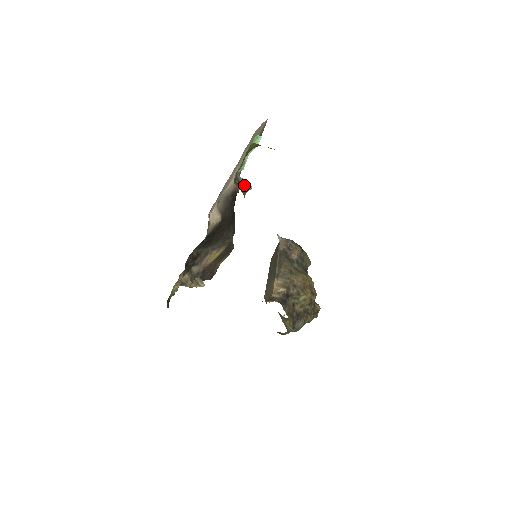
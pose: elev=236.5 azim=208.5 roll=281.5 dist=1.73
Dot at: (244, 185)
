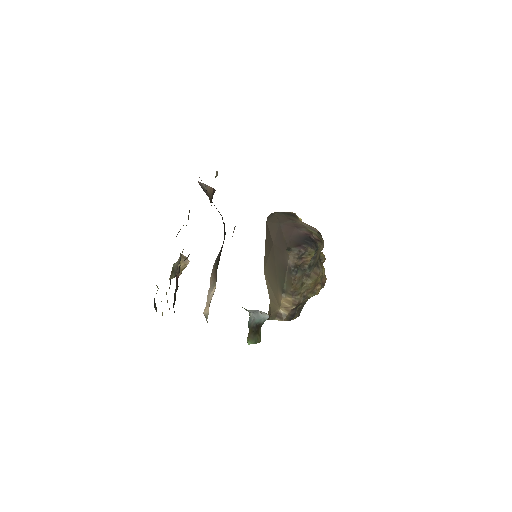
Dot at: (259, 323)
